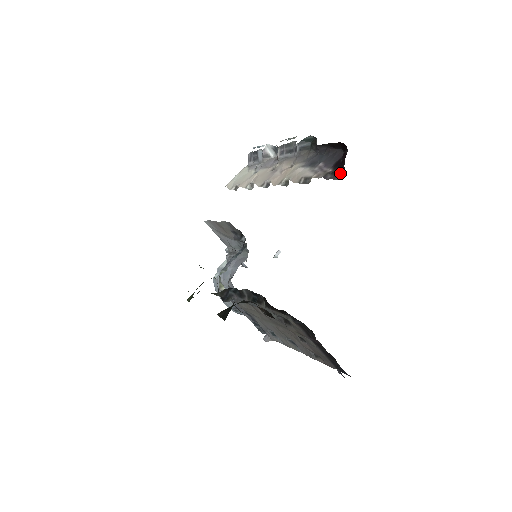
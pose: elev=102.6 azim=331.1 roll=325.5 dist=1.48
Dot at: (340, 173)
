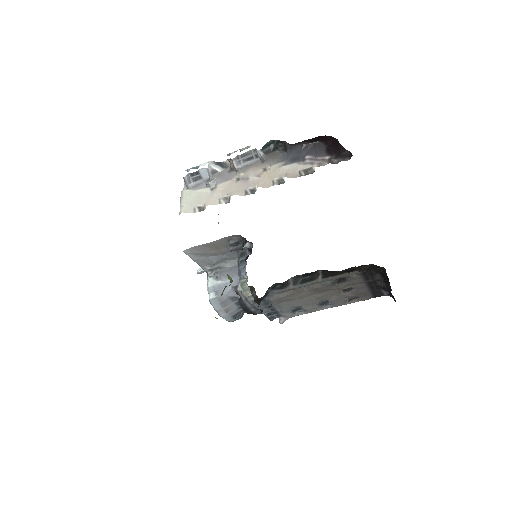
Dot at: (346, 155)
